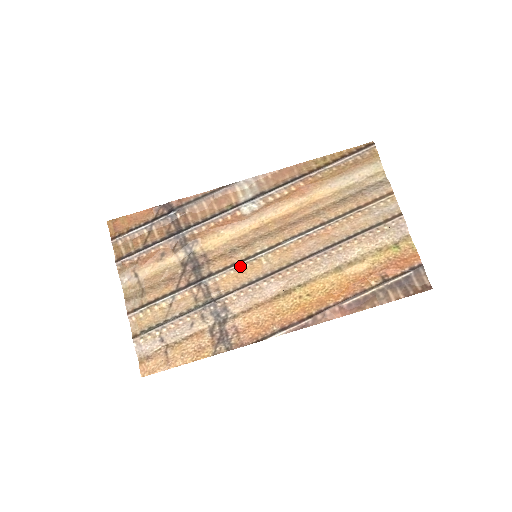
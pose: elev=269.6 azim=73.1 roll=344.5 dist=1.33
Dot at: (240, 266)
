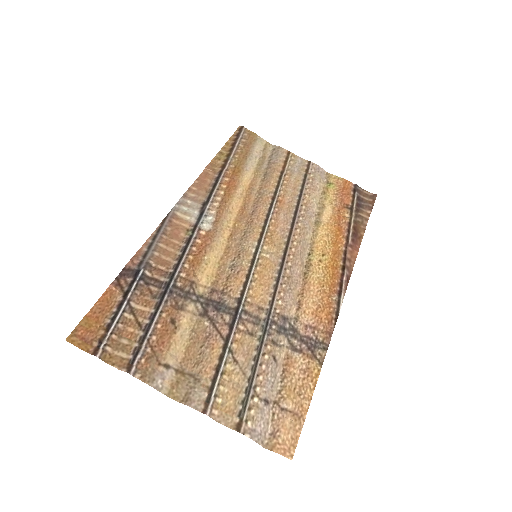
Dot at: (254, 273)
